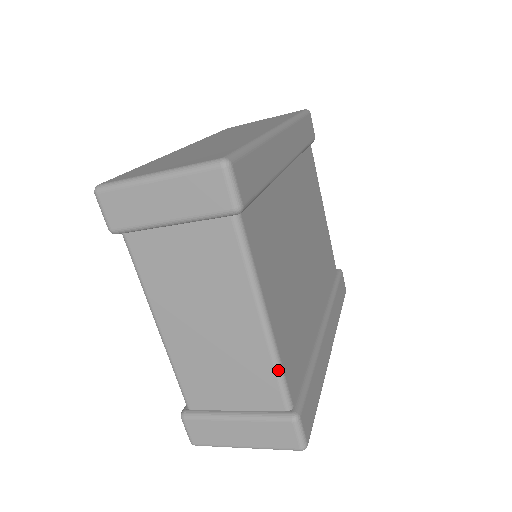
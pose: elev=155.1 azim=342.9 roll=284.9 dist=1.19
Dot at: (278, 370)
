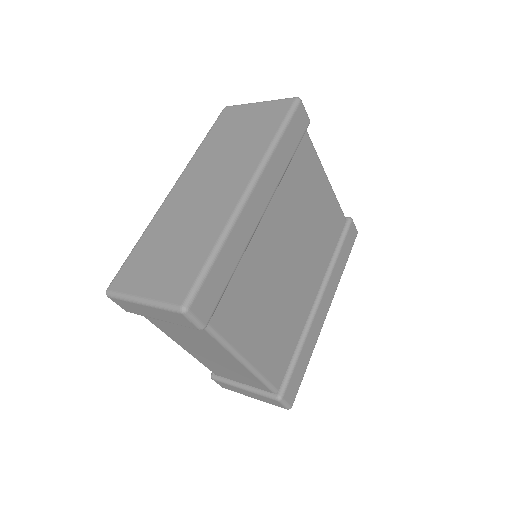
Dot at: (261, 380)
